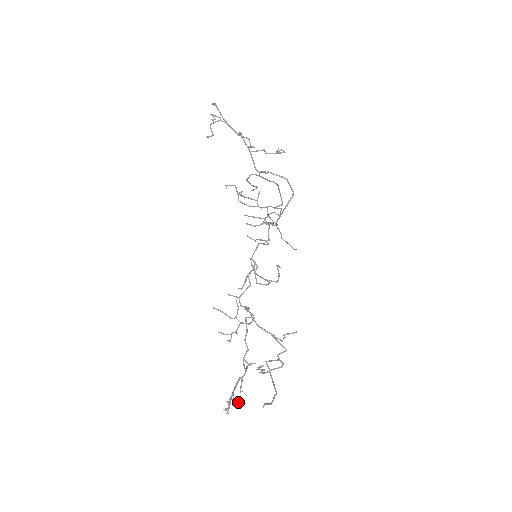
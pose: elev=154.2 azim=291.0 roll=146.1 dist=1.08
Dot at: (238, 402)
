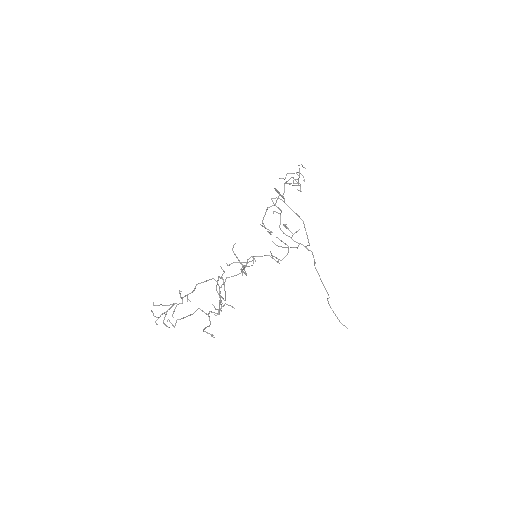
Dot at: occluded
